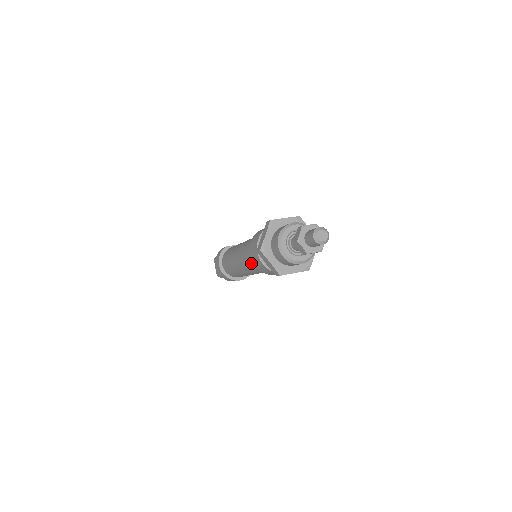
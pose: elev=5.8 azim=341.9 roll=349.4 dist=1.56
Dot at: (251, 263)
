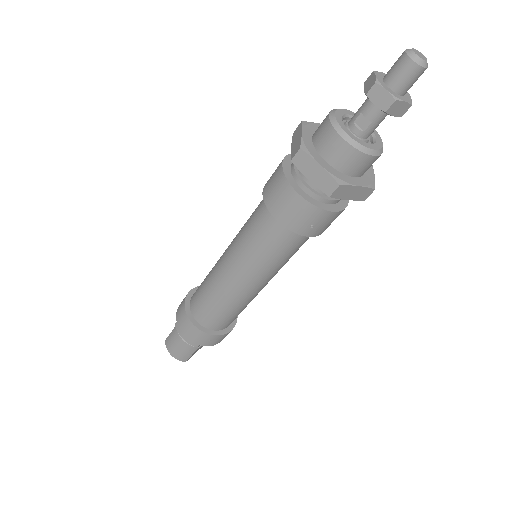
Dot at: (255, 210)
